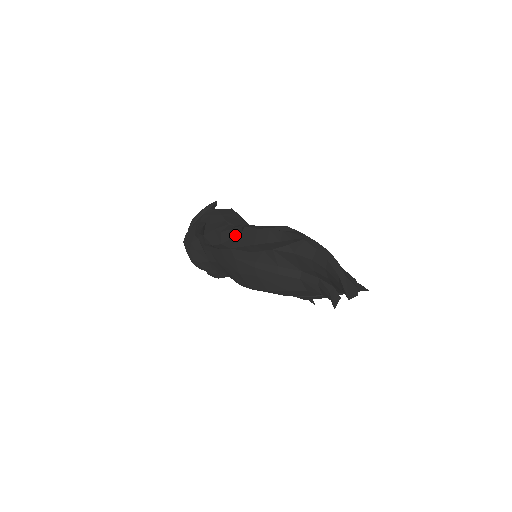
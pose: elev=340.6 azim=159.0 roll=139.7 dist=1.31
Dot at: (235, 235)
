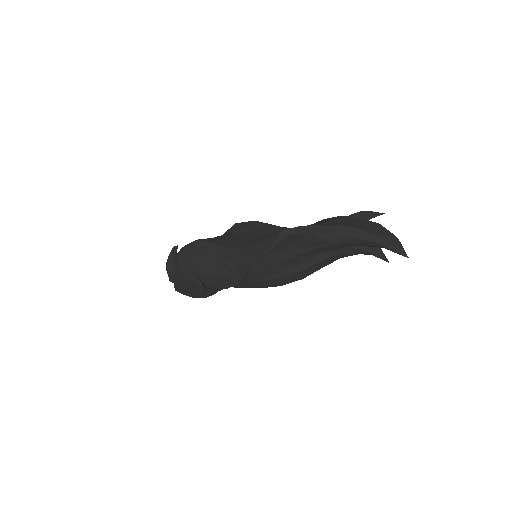
Dot at: (247, 274)
